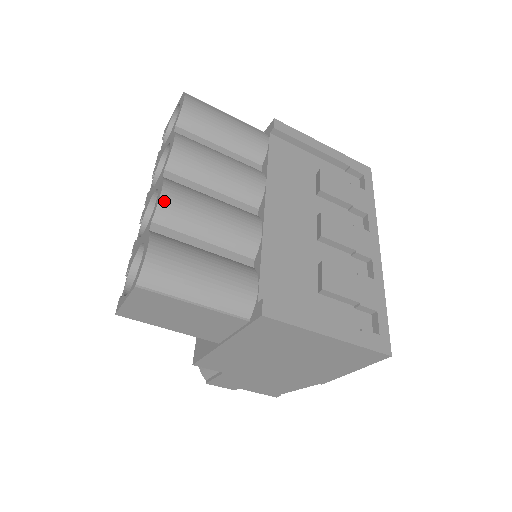
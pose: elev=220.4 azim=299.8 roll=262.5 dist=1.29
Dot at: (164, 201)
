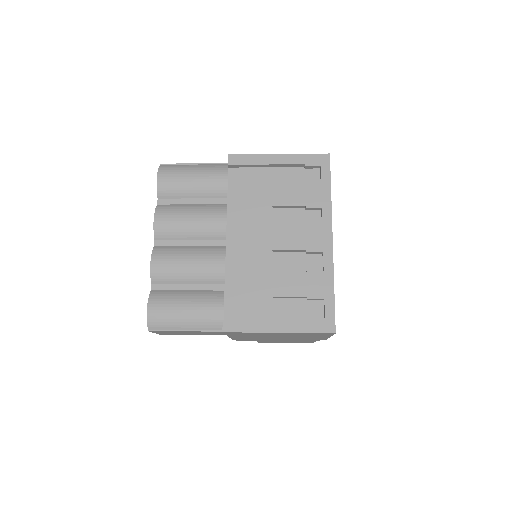
Dot at: (153, 269)
